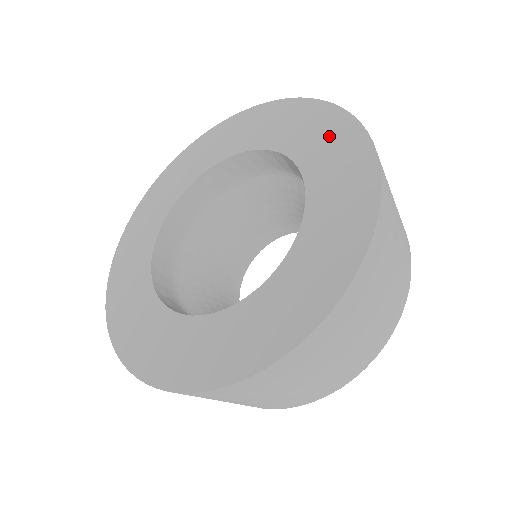
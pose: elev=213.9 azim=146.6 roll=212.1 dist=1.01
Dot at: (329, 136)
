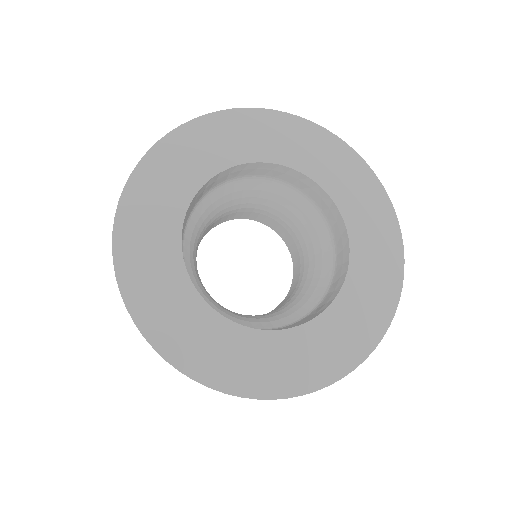
Dot at: (373, 304)
